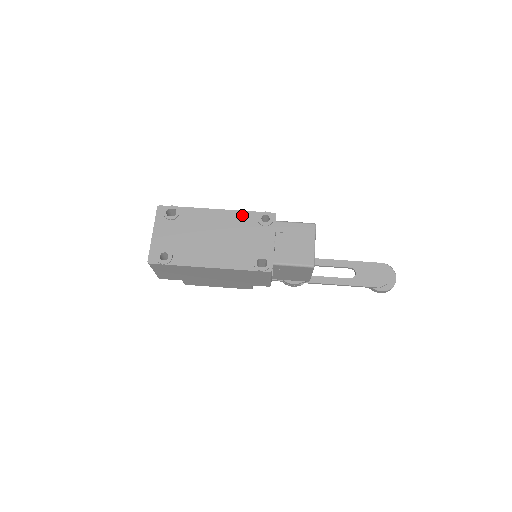
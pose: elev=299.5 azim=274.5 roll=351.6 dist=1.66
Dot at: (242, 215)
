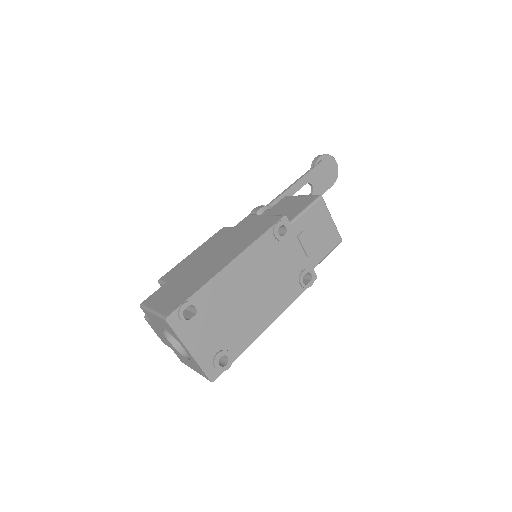
Dot at: (258, 246)
